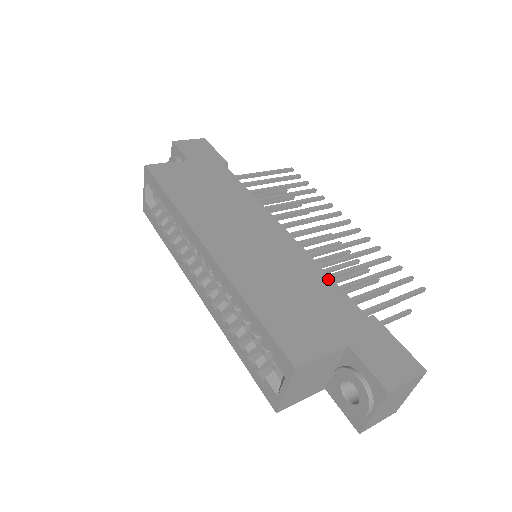
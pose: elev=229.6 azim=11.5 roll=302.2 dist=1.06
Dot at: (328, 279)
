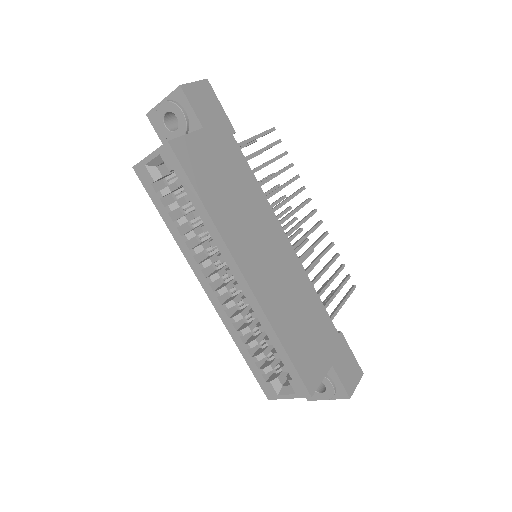
Dot at: (318, 299)
